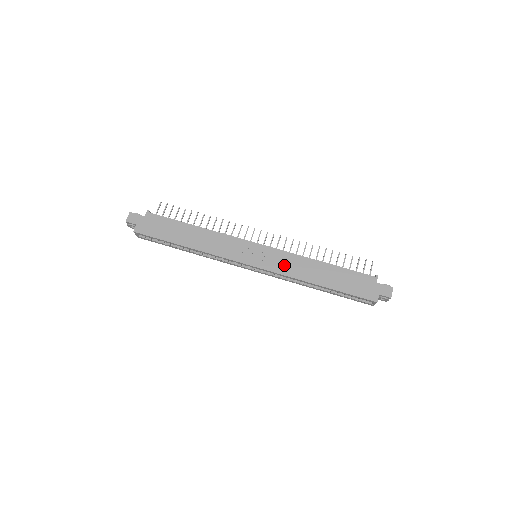
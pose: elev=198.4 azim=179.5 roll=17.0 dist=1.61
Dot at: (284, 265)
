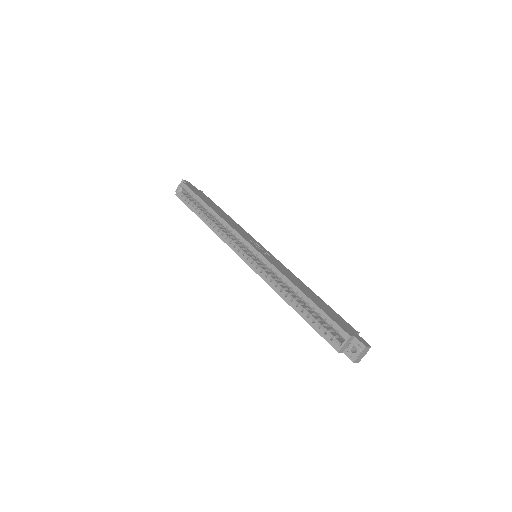
Dot at: (279, 266)
